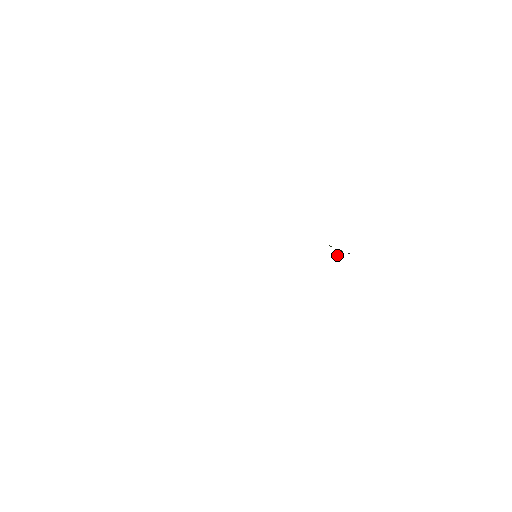
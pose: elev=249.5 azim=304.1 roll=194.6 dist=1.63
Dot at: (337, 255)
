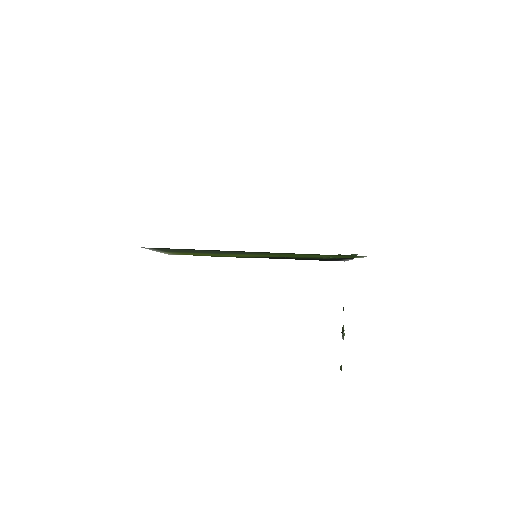
Dot at: (342, 331)
